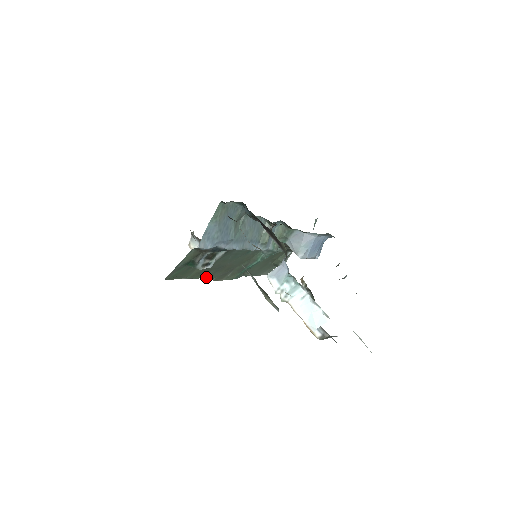
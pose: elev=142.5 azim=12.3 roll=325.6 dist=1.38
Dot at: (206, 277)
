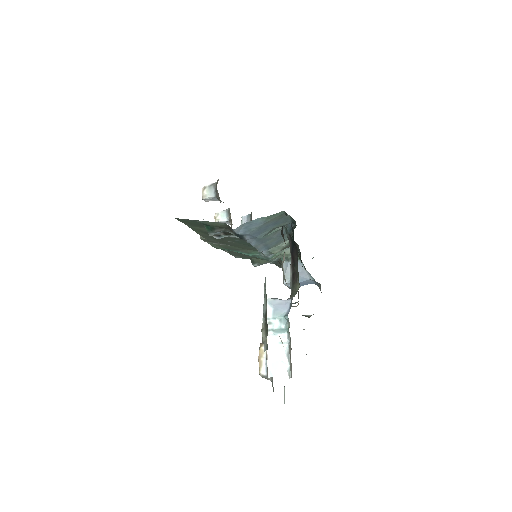
Dot at: (200, 234)
